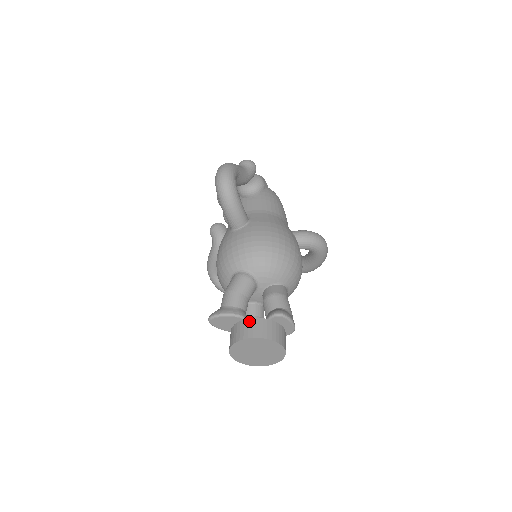
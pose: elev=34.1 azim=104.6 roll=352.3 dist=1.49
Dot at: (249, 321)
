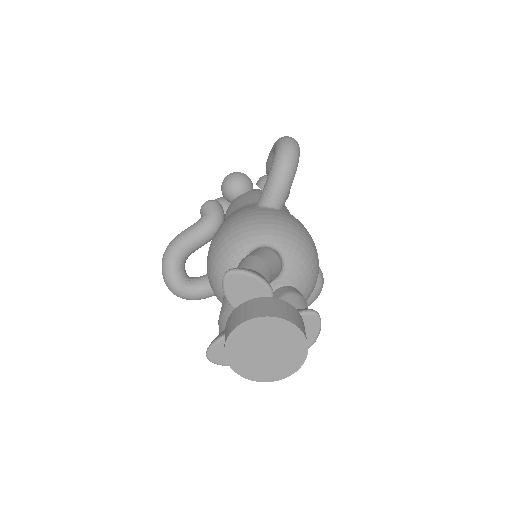
Dot at: (281, 301)
